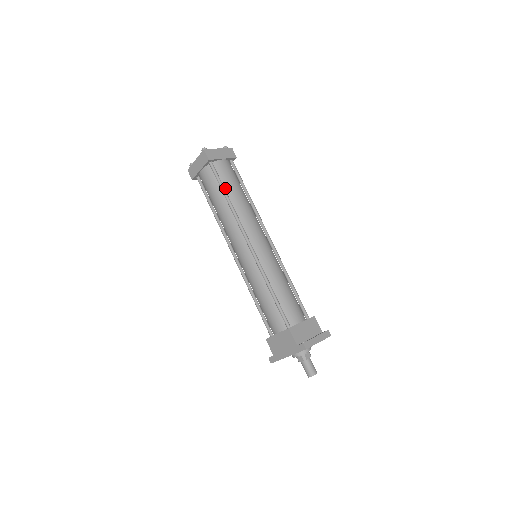
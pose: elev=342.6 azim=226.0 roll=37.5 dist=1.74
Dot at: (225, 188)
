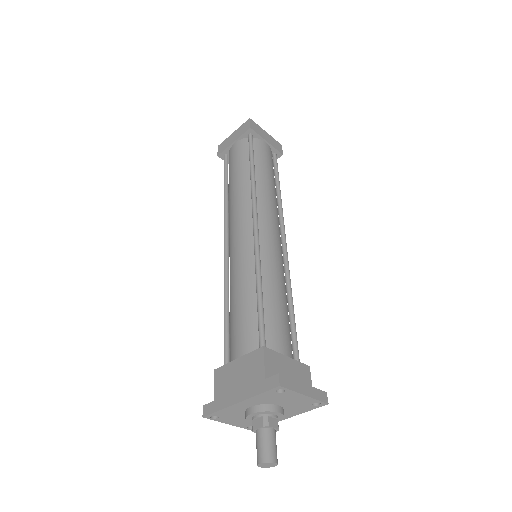
Dot at: (255, 163)
